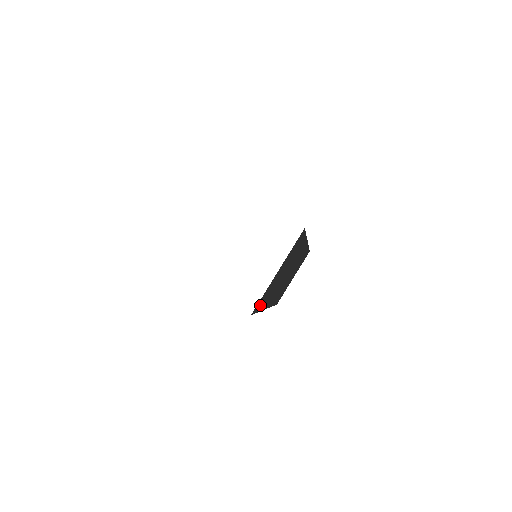
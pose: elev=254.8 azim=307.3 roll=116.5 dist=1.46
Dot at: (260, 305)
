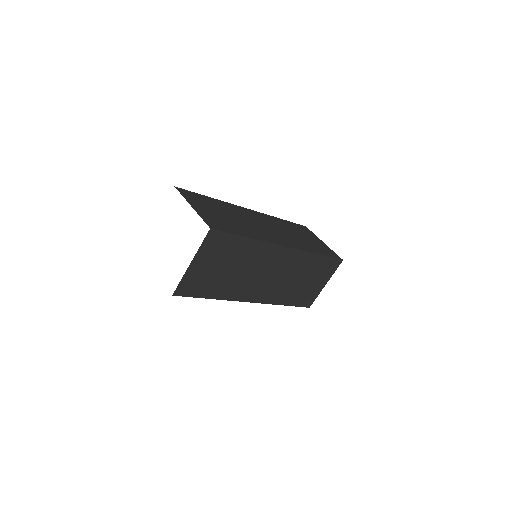
Dot at: (197, 291)
